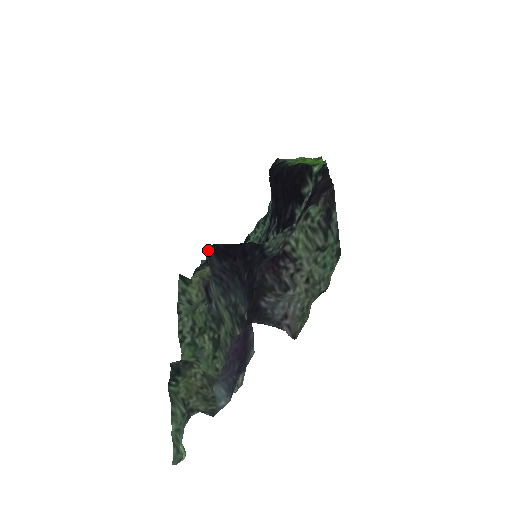
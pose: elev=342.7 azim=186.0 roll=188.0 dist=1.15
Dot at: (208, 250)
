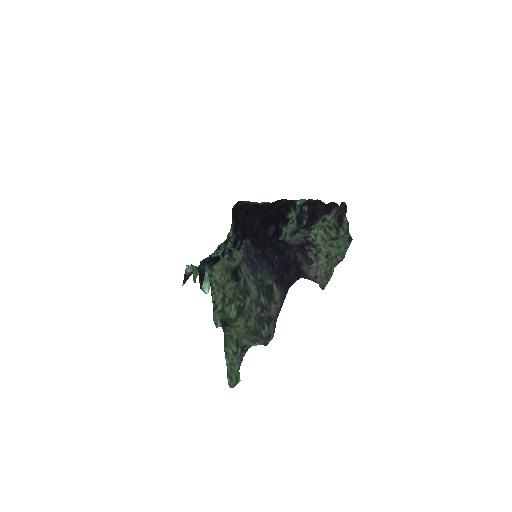
Dot at: (246, 241)
